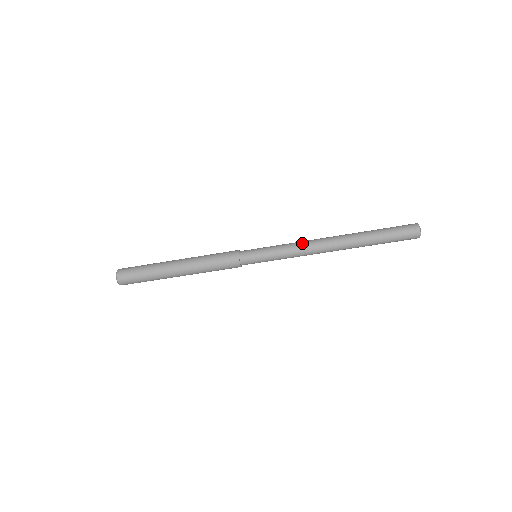
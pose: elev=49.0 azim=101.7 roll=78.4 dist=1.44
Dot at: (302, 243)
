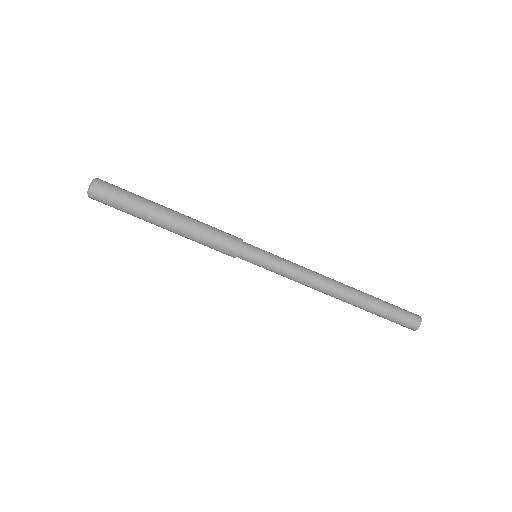
Dot at: (310, 272)
